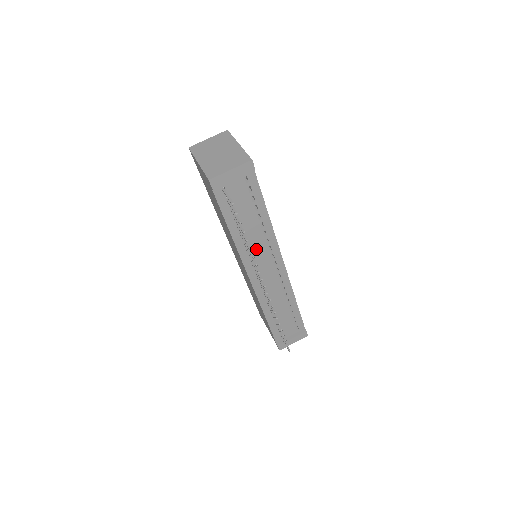
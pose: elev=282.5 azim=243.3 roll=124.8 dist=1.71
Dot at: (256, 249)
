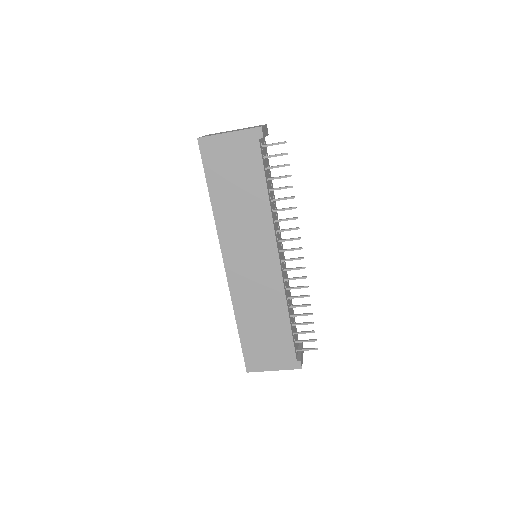
Dot at: (275, 222)
